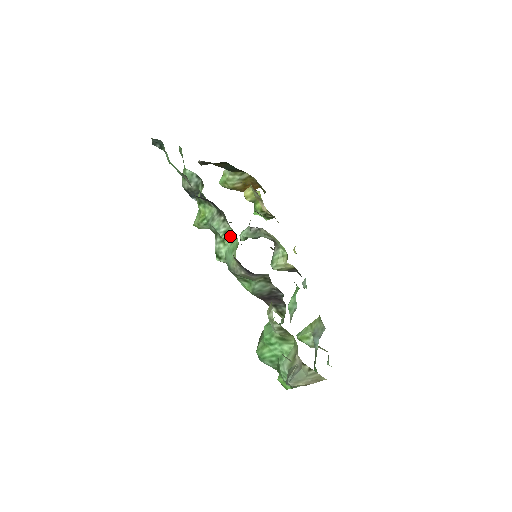
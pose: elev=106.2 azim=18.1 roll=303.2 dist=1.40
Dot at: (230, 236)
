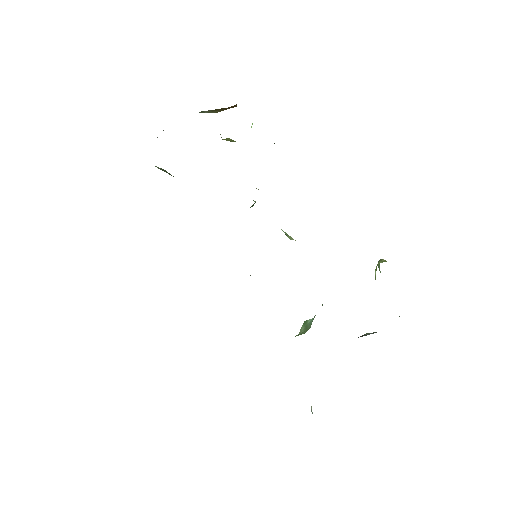
Dot at: occluded
